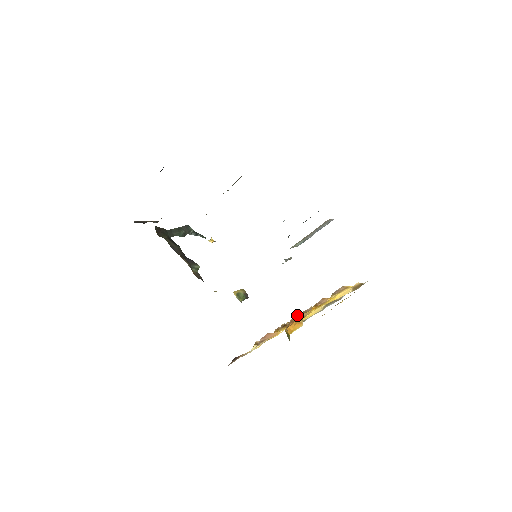
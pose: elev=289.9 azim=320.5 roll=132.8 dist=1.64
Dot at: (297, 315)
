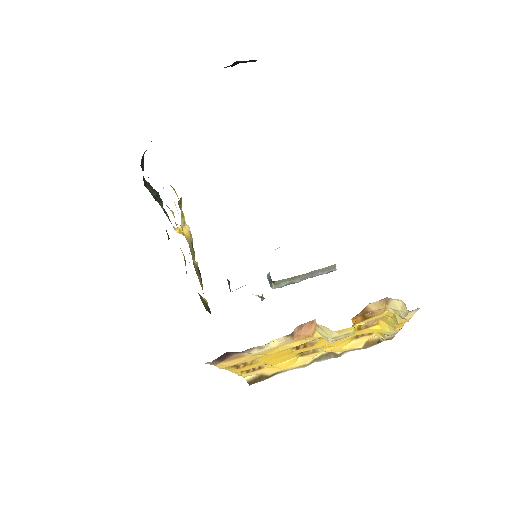
Dot at: (377, 302)
